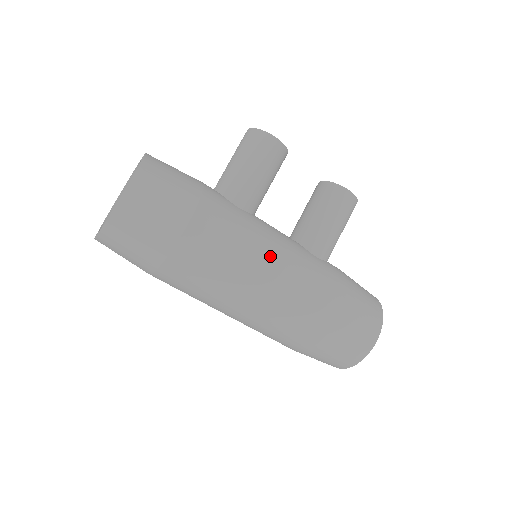
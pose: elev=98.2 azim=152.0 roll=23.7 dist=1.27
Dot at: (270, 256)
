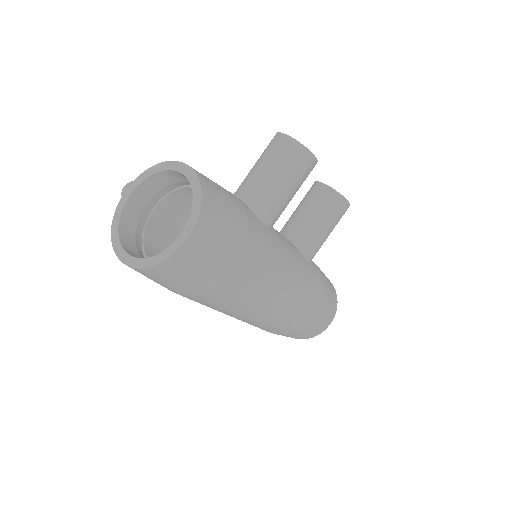
Dot at: (287, 278)
